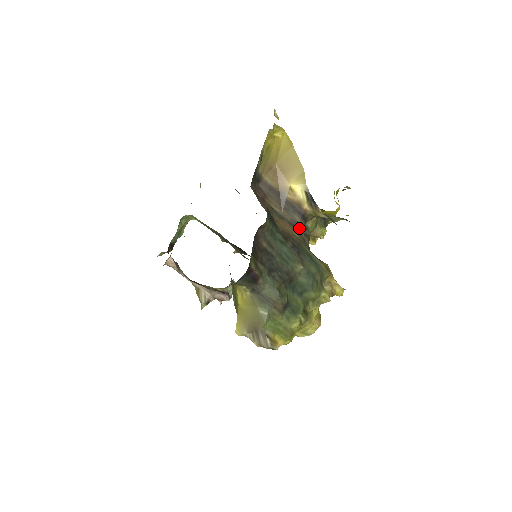
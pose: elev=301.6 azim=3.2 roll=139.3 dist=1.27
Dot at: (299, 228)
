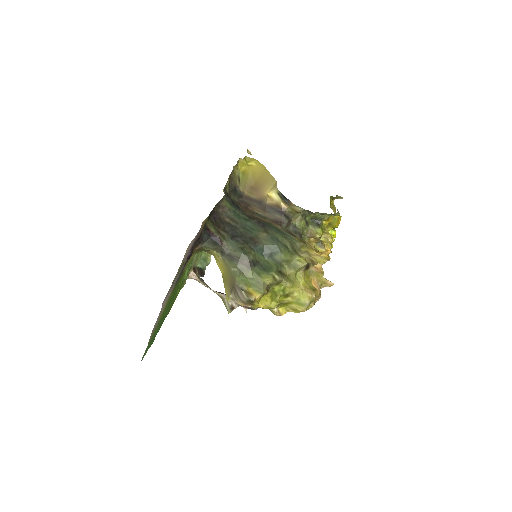
Dot at: (283, 224)
